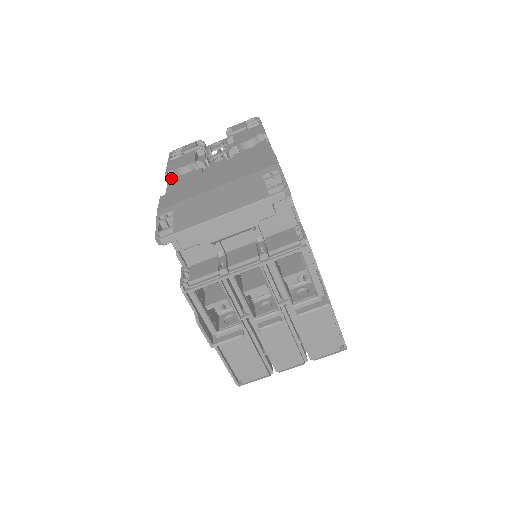
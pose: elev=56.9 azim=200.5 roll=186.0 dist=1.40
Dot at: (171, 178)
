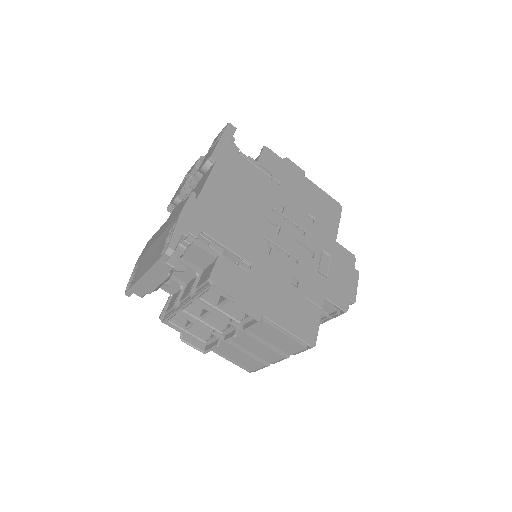
Dot at: (173, 209)
